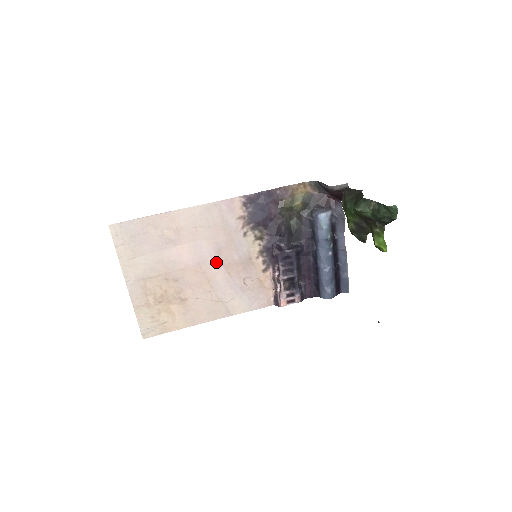
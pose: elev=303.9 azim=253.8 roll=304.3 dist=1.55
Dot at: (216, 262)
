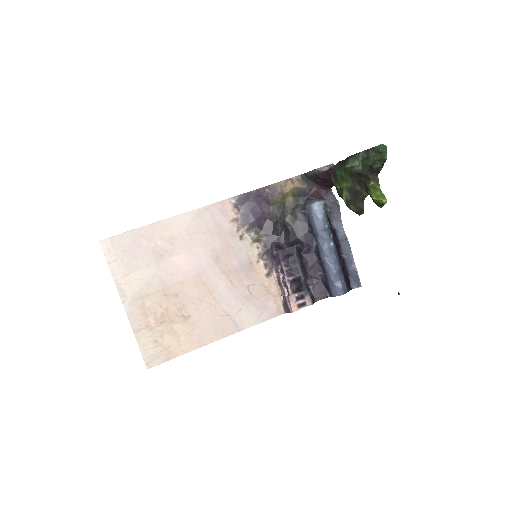
Dot at: (216, 271)
